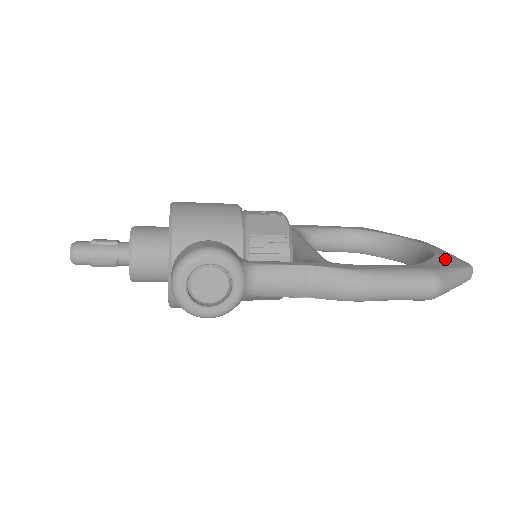
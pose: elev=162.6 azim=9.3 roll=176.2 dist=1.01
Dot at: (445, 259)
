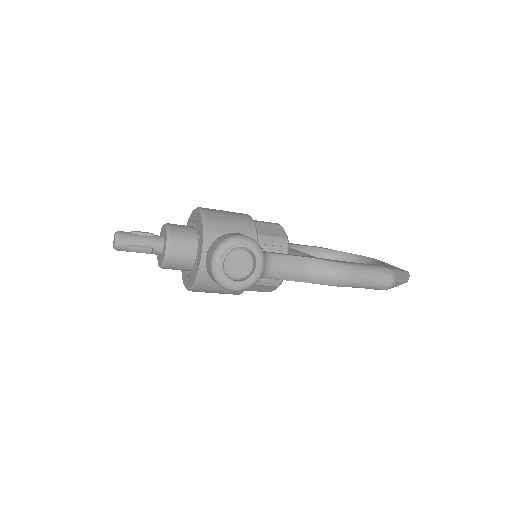
Dot at: occluded
